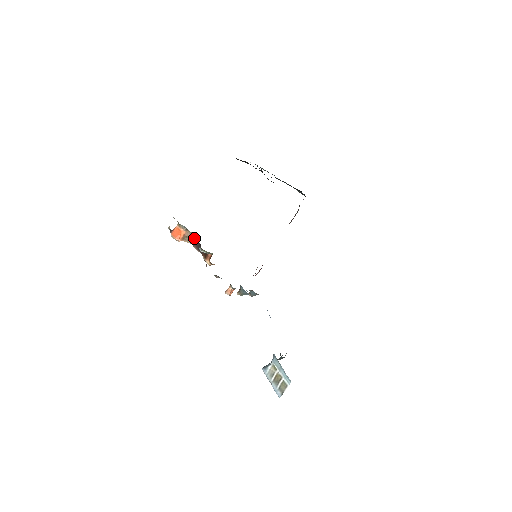
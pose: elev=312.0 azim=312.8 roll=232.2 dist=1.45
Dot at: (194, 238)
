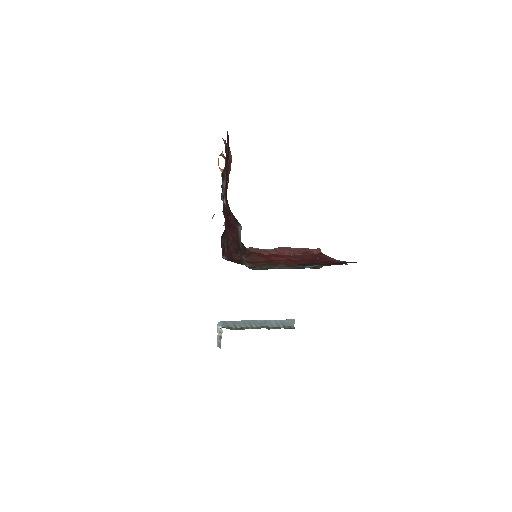
Dot at: occluded
